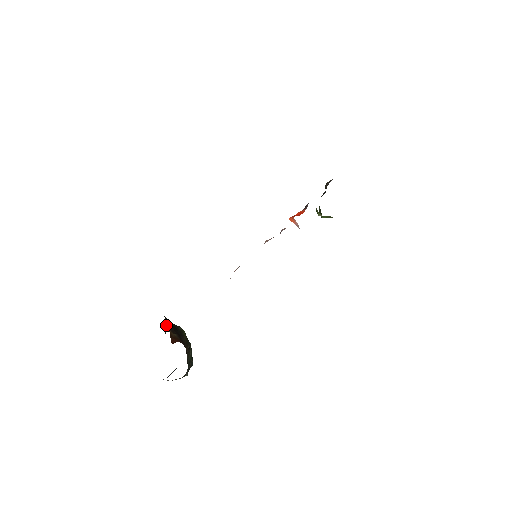
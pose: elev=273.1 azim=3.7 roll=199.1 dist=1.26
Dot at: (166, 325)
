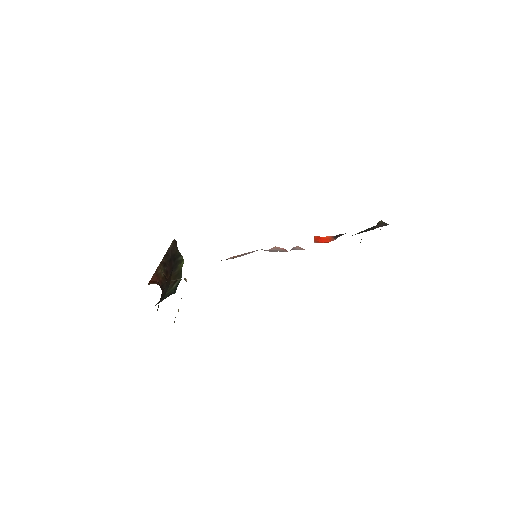
Dot at: occluded
